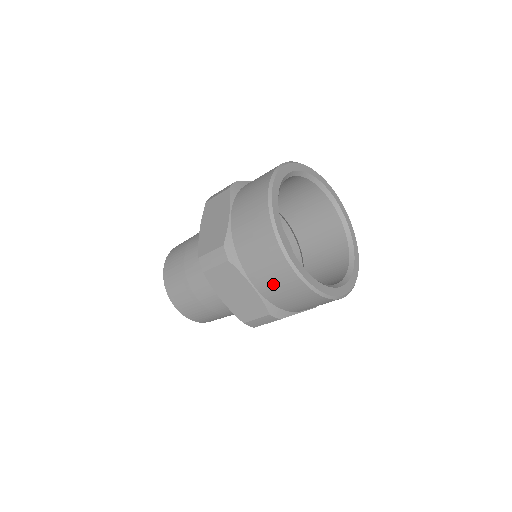
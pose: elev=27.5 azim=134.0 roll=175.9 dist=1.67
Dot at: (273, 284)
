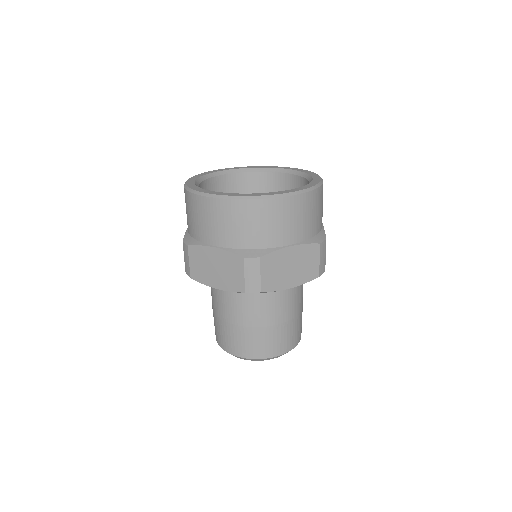
Dot at: occluded
